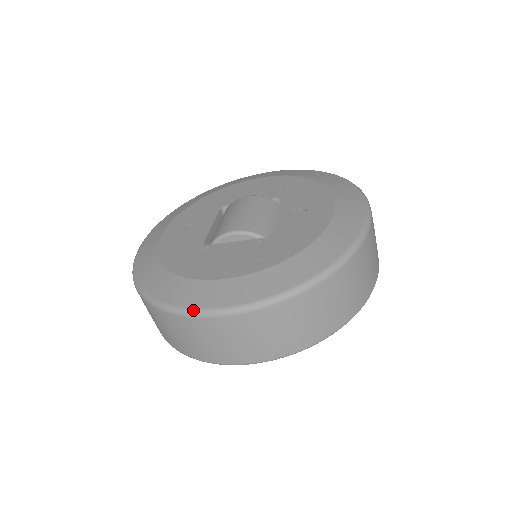
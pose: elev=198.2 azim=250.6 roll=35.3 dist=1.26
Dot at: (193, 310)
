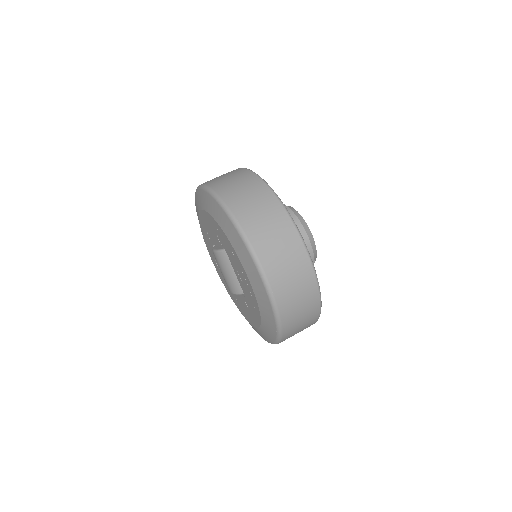
Dot at: occluded
